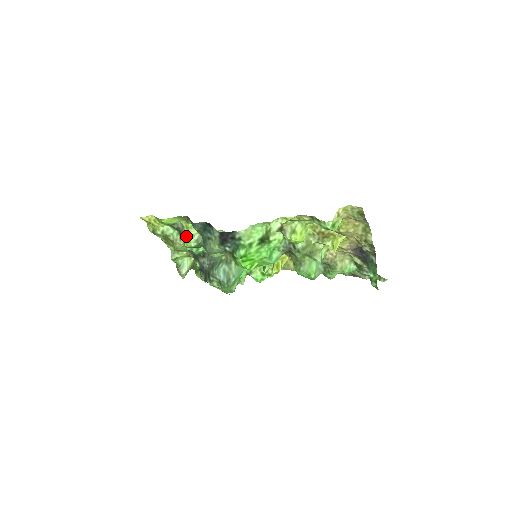
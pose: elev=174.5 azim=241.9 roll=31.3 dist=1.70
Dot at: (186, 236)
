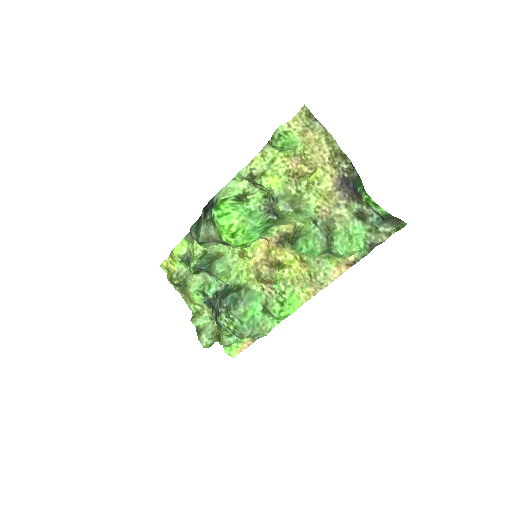
Dot at: (192, 259)
